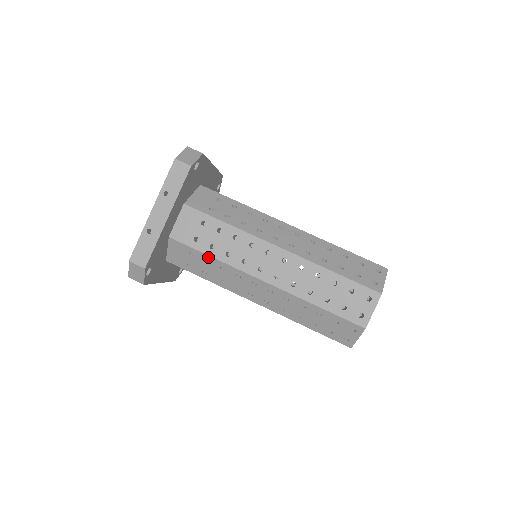
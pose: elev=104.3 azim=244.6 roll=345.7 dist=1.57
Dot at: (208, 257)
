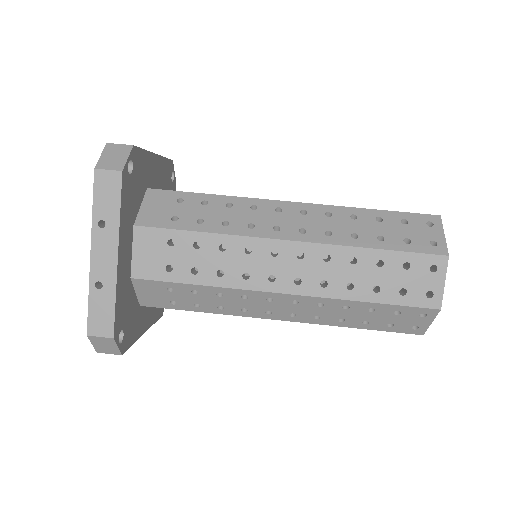
Dot at: (194, 286)
